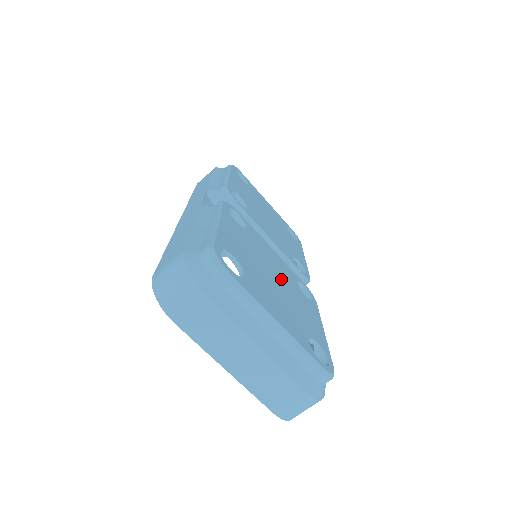
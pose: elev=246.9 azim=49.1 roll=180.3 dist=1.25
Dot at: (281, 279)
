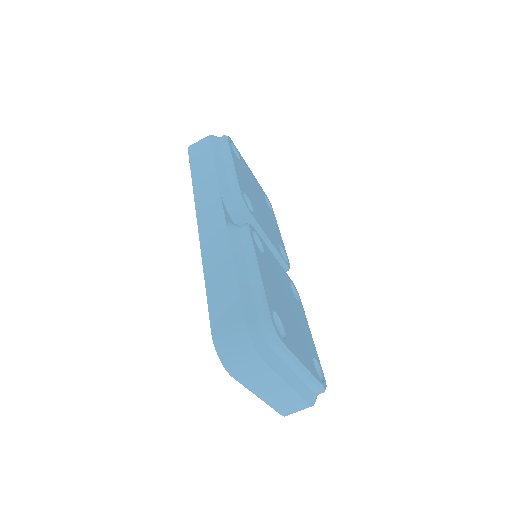
Dot at: (289, 299)
